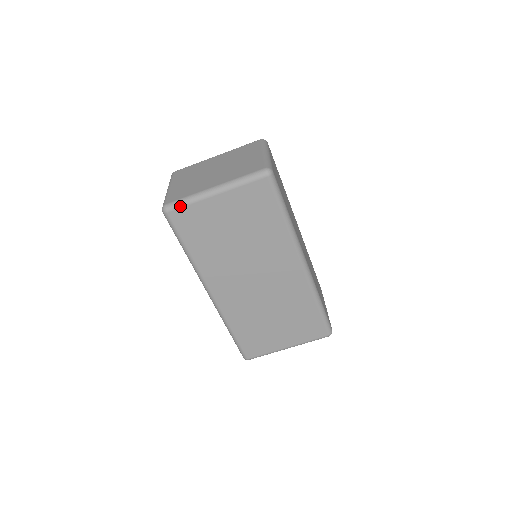
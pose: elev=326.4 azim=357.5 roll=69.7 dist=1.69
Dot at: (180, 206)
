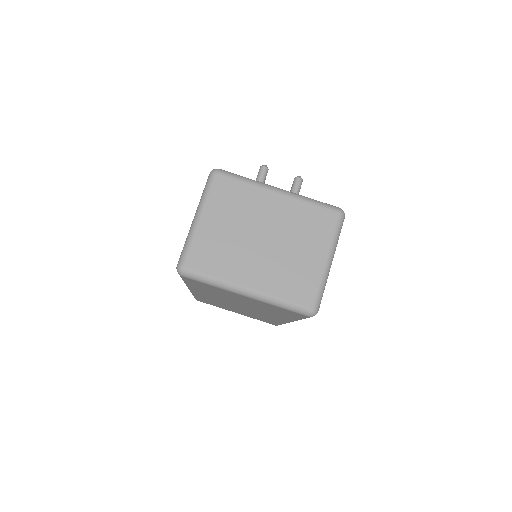
Dot at: (199, 281)
